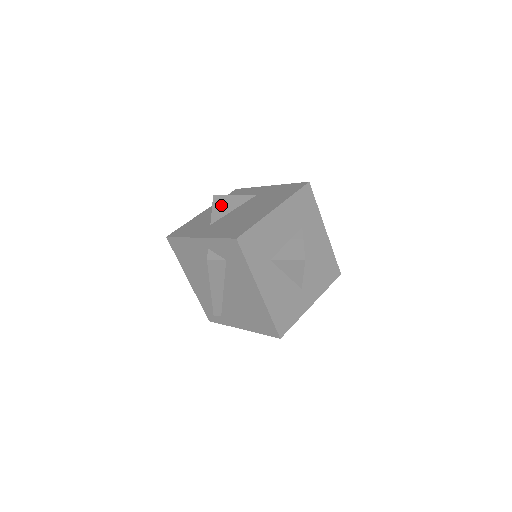
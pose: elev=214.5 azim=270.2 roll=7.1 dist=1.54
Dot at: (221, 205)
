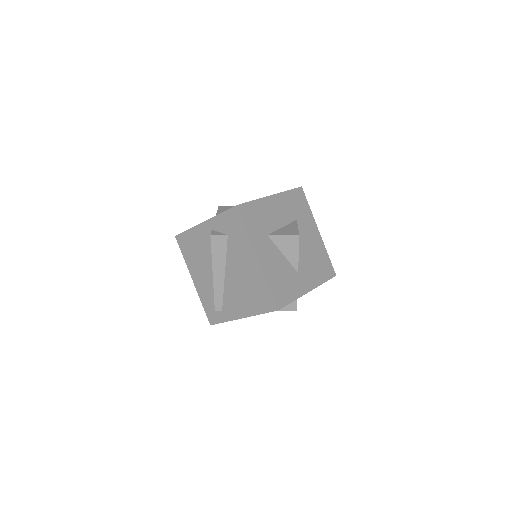
Dot at: (225, 210)
